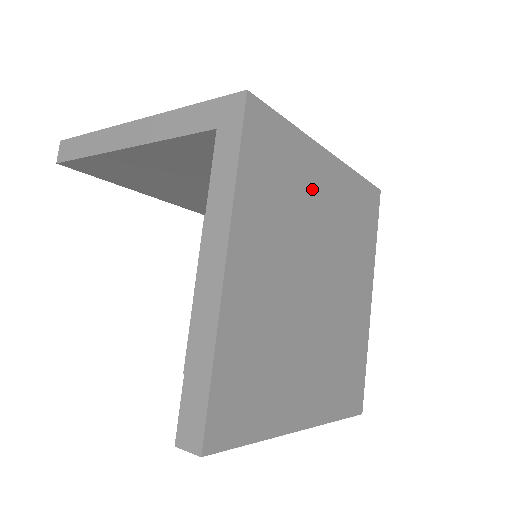
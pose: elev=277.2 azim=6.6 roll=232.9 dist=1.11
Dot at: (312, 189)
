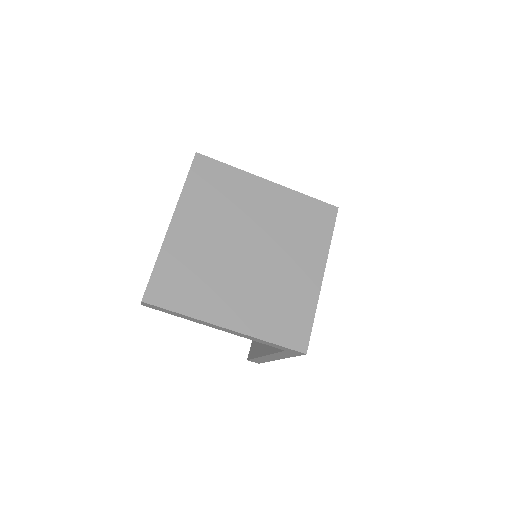
Dot at: (249, 198)
